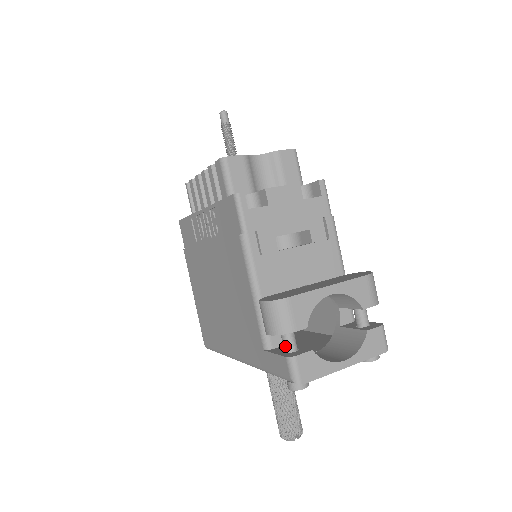
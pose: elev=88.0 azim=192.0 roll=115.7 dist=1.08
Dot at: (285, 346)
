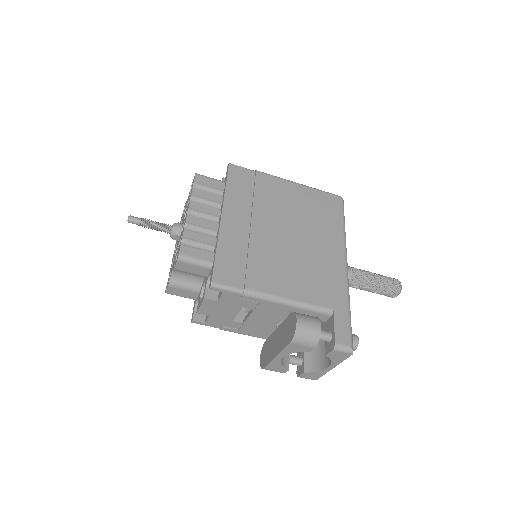
Dot at: (294, 363)
